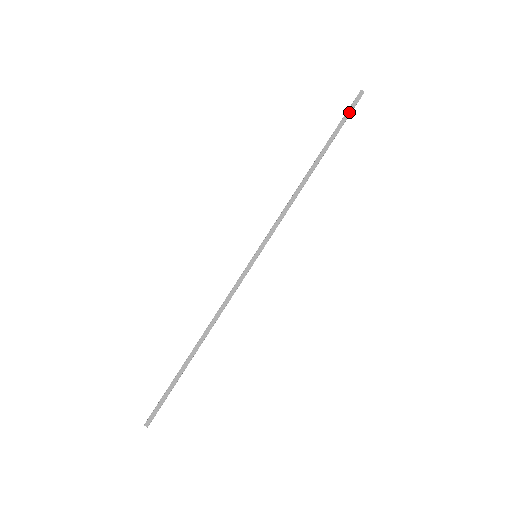
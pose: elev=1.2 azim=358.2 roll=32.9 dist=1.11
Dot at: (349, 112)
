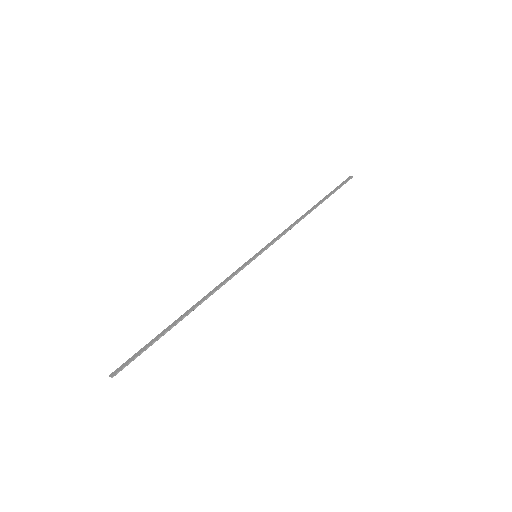
Dot at: (341, 185)
